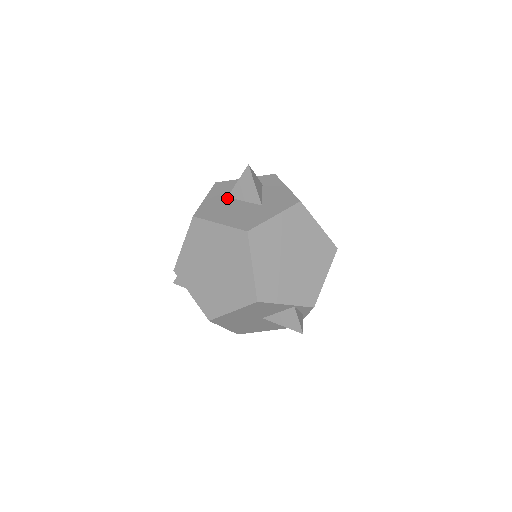
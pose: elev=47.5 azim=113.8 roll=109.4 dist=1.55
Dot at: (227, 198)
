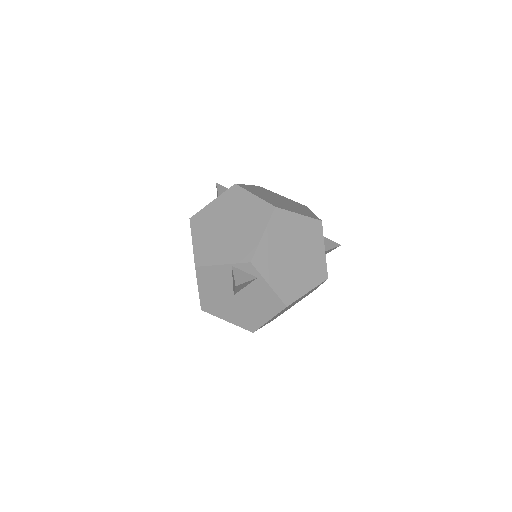
Dot at: occluded
